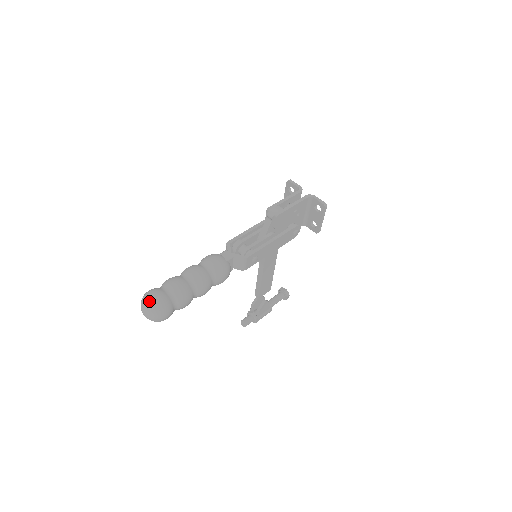
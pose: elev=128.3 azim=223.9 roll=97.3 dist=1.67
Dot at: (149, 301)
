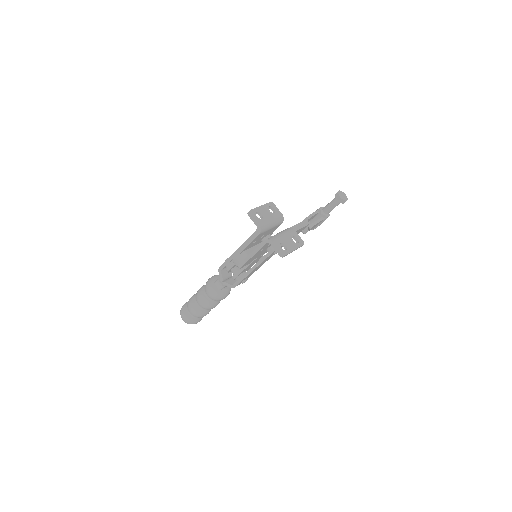
Dot at: occluded
